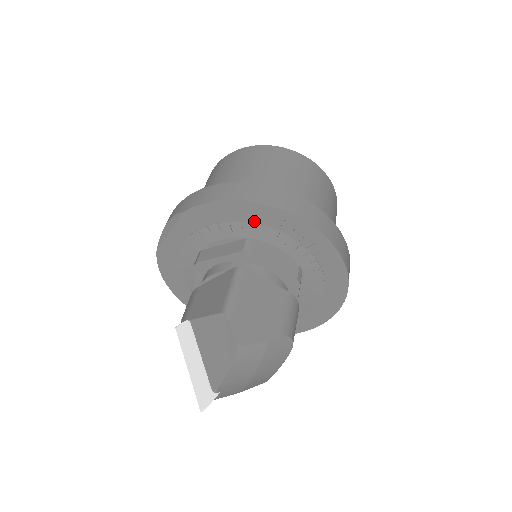
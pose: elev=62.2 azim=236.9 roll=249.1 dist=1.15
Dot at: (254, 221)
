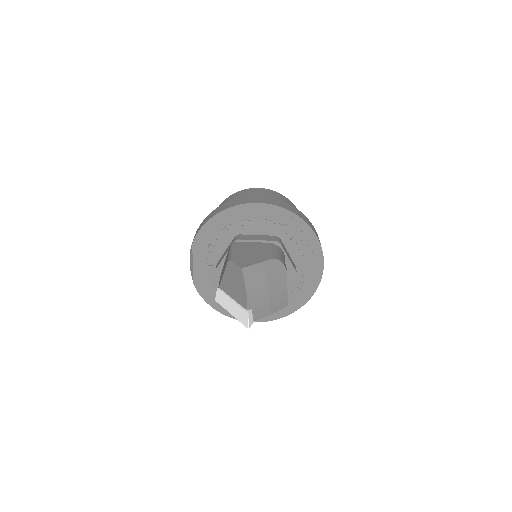
Dot at: (232, 222)
